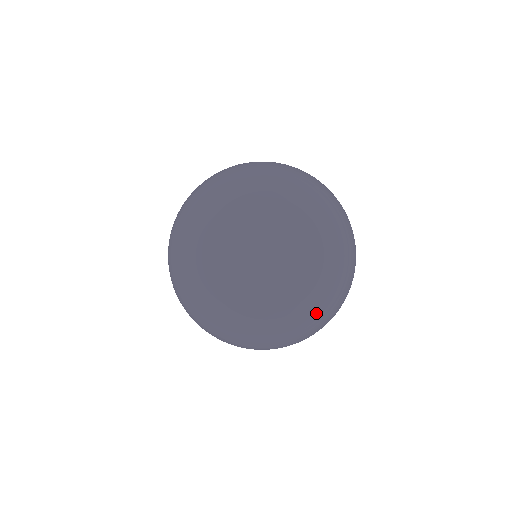
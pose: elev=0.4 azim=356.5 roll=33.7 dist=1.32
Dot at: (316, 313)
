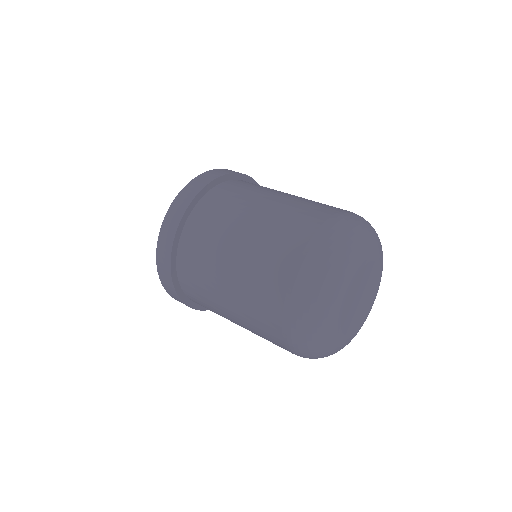
Dot at: occluded
